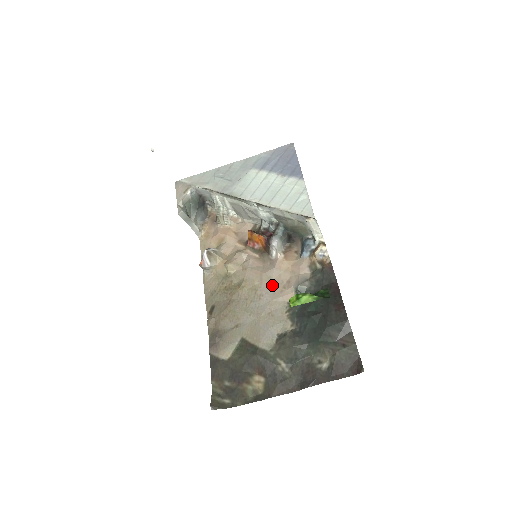
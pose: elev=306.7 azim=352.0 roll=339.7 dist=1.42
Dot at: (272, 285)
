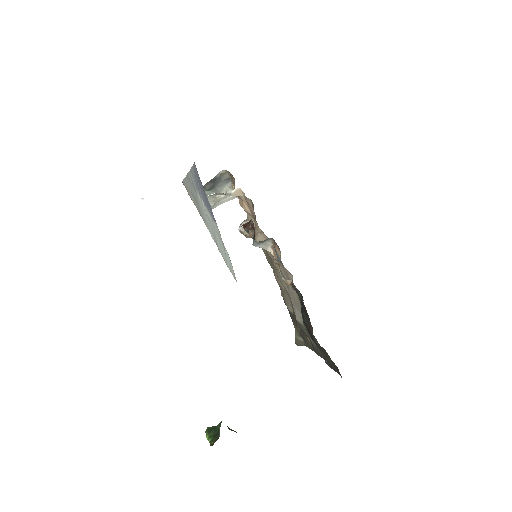
Dot at: (283, 271)
